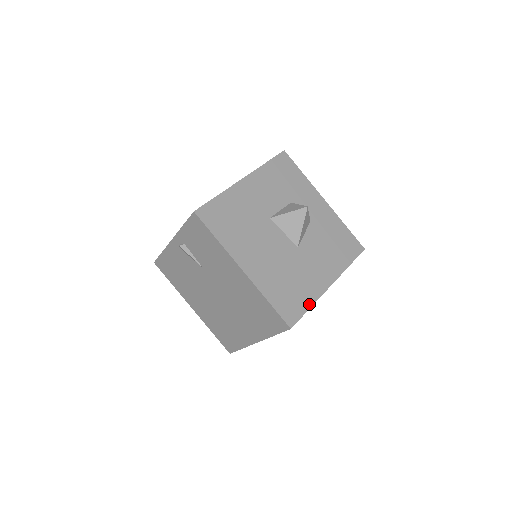
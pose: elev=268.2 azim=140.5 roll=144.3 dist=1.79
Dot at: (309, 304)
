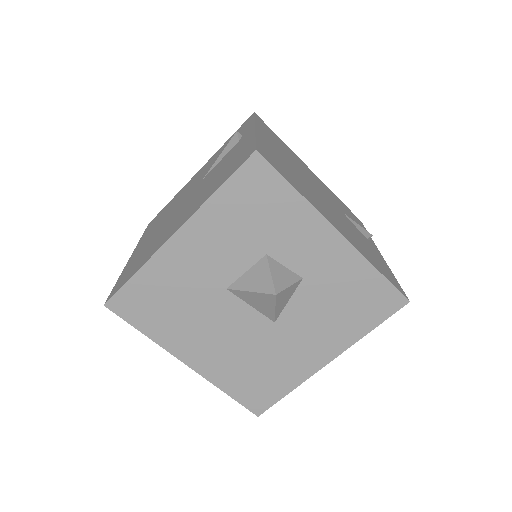
Dot at: (288, 389)
